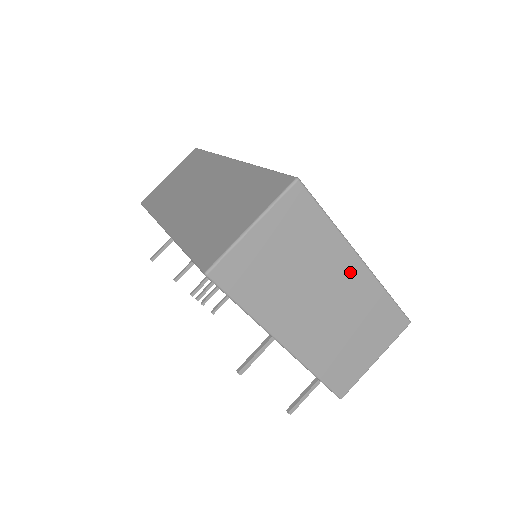
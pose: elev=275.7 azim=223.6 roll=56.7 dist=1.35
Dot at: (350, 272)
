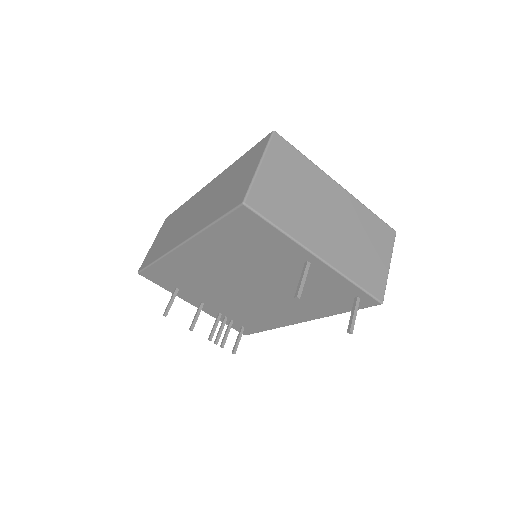
Dot at: (337, 195)
